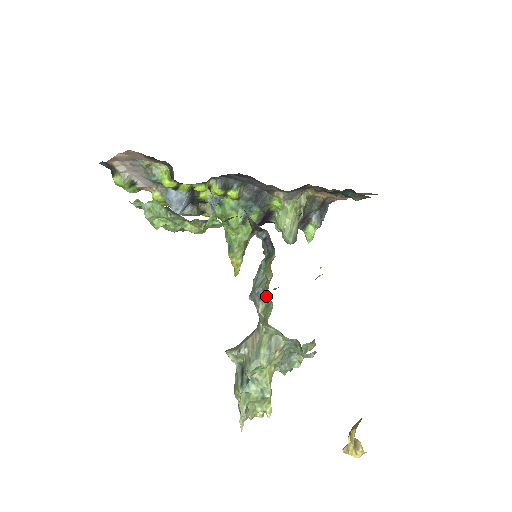
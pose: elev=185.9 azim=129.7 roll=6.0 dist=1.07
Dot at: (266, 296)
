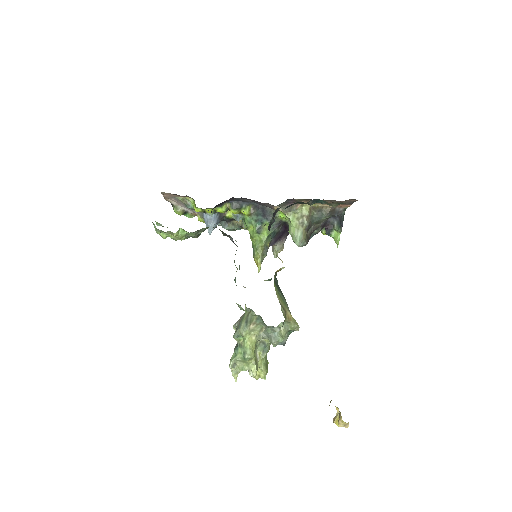
Dot at: occluded
